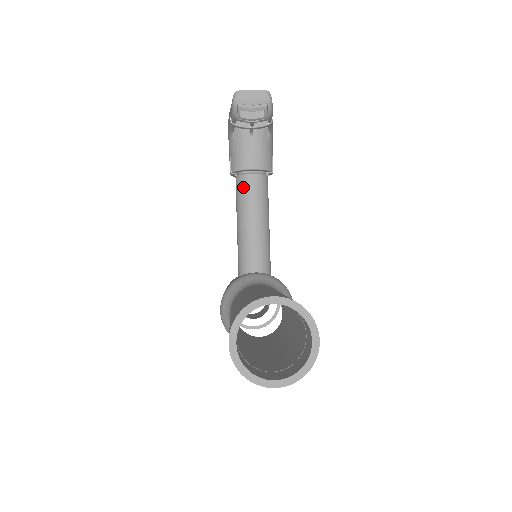
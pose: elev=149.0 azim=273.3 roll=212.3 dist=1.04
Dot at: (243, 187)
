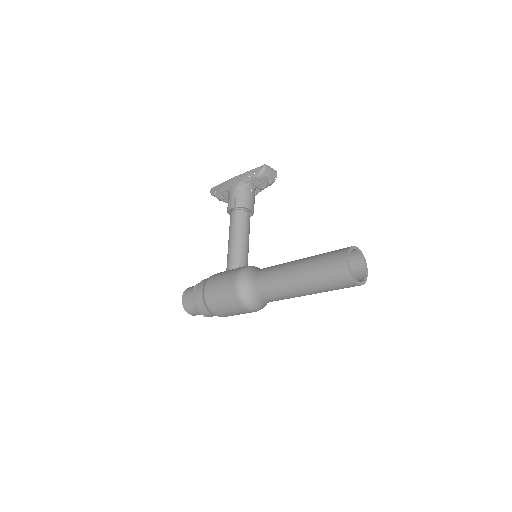
Dot at: (242, 217)
